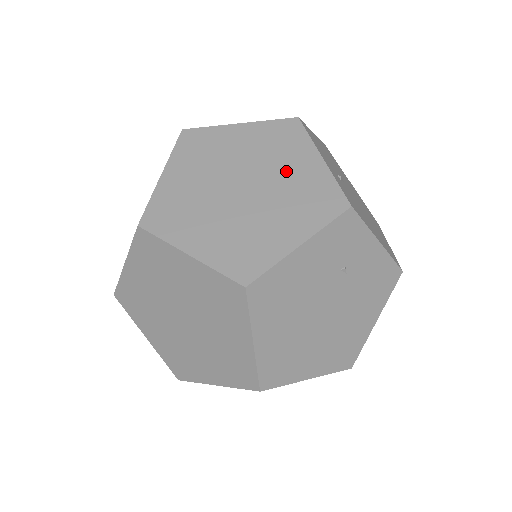
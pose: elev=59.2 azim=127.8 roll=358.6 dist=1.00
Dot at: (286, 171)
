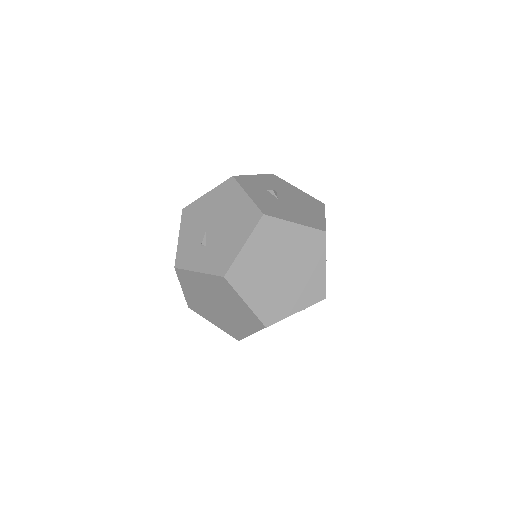
Dot at: (307, 267)
